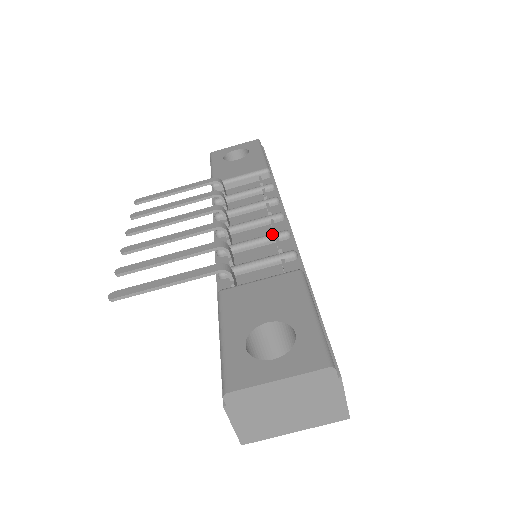
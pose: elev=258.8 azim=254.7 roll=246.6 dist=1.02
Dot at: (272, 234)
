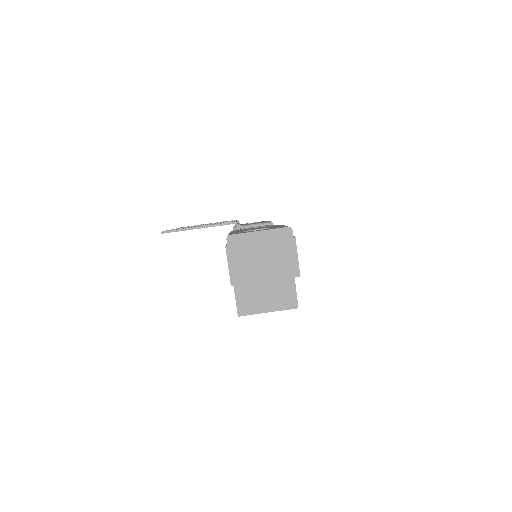
Dot at: occluded
